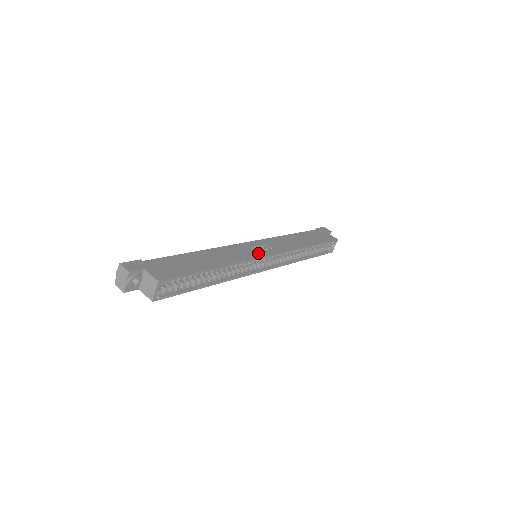
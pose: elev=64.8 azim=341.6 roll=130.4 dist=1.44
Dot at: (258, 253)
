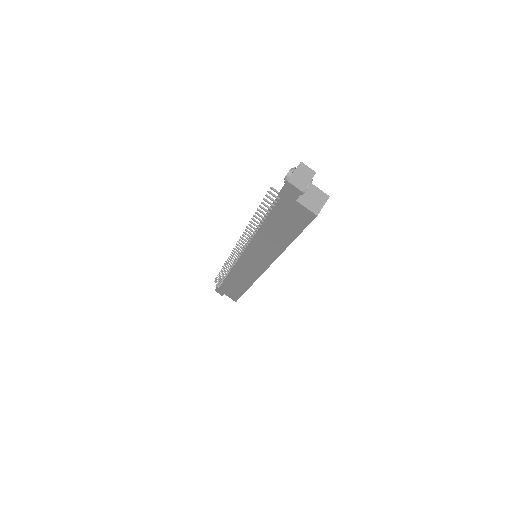
Dot at: occluded
